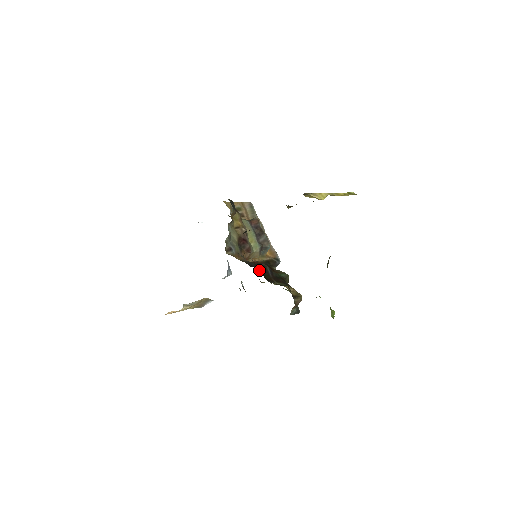
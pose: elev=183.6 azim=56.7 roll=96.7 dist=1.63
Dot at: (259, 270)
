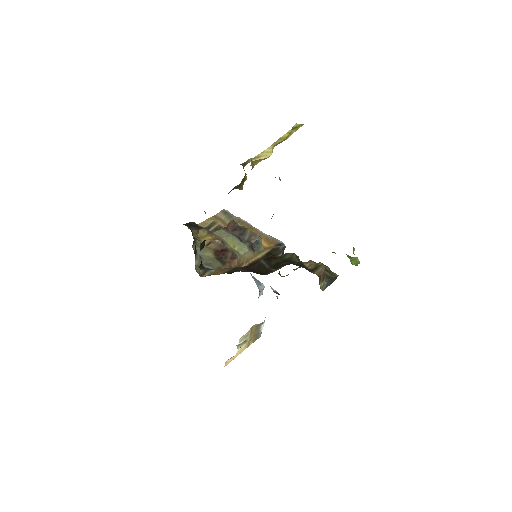
Dot at: (249, 270)
